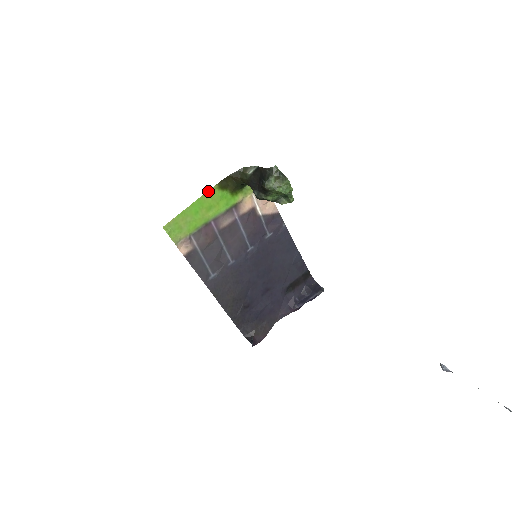
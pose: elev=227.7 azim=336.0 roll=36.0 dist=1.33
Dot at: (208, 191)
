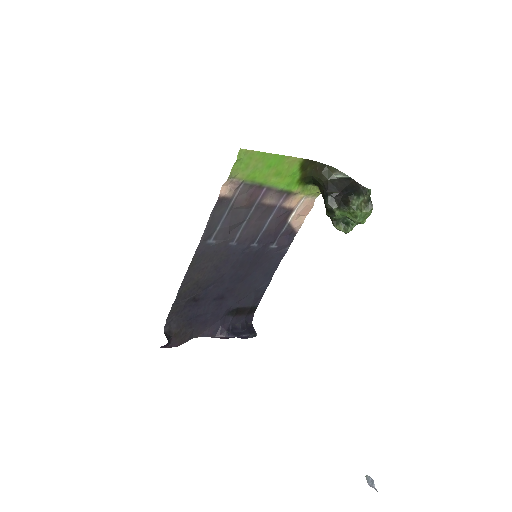
Dot at: (294, 157)
